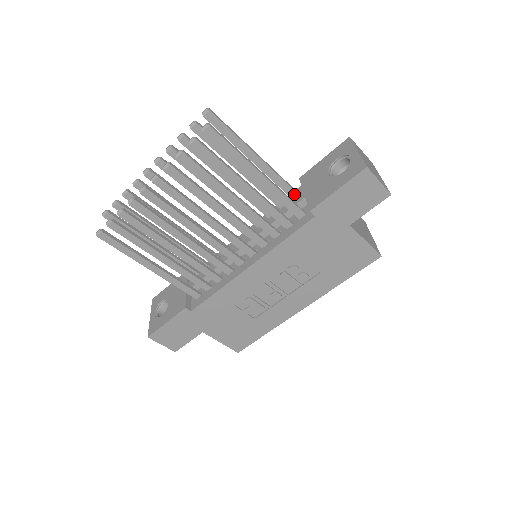
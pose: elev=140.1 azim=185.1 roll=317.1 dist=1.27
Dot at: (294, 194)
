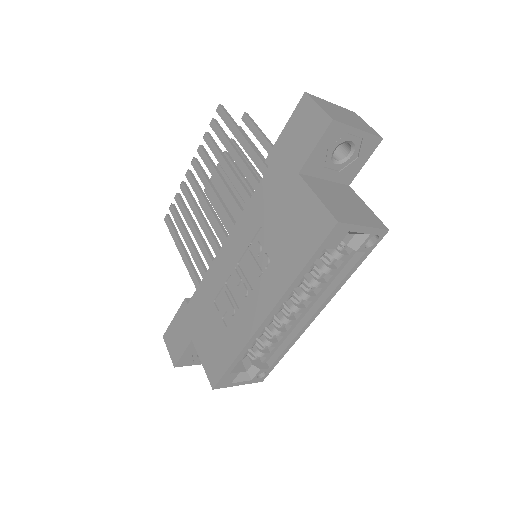
Dot at: occluded
